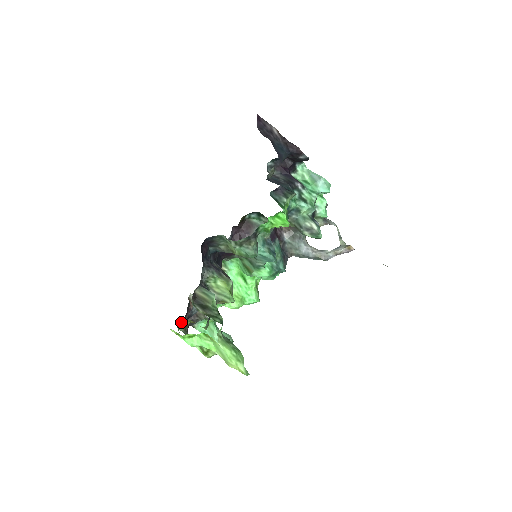
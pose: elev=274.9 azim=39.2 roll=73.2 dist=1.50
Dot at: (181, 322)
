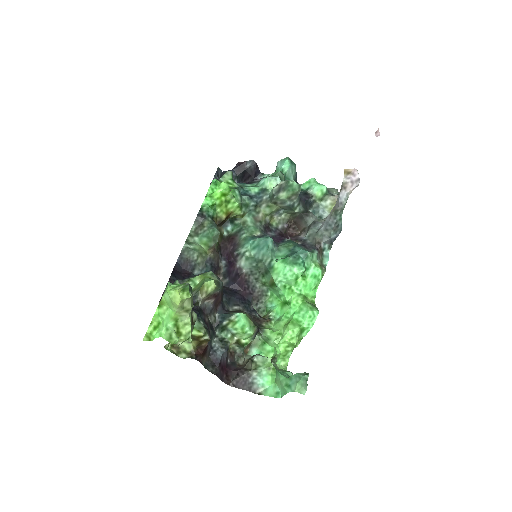
Dot at: (177, 347)
